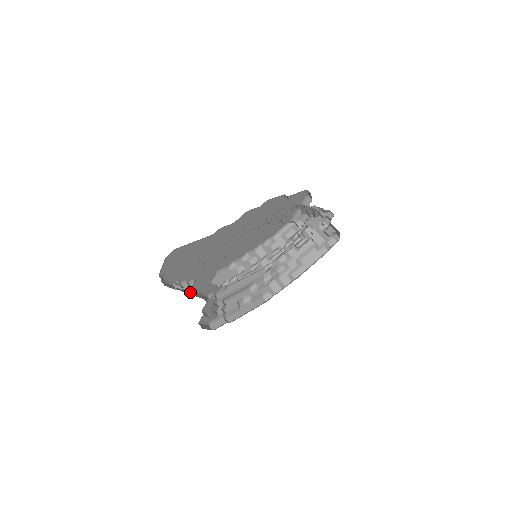
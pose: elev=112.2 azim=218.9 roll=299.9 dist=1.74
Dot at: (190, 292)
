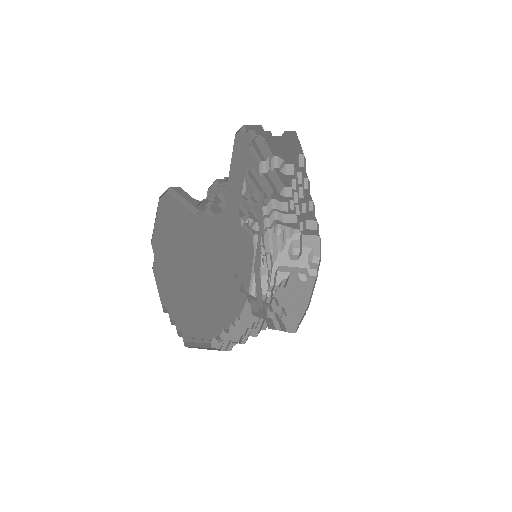
Dot at: occluded
